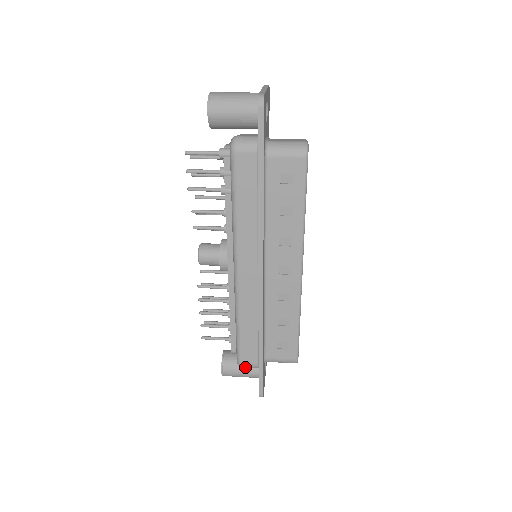
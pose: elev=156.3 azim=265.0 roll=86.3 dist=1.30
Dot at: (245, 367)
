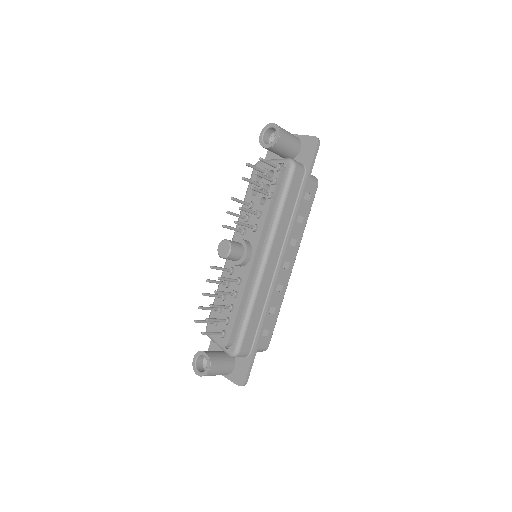
Dot at: (225, 362)
